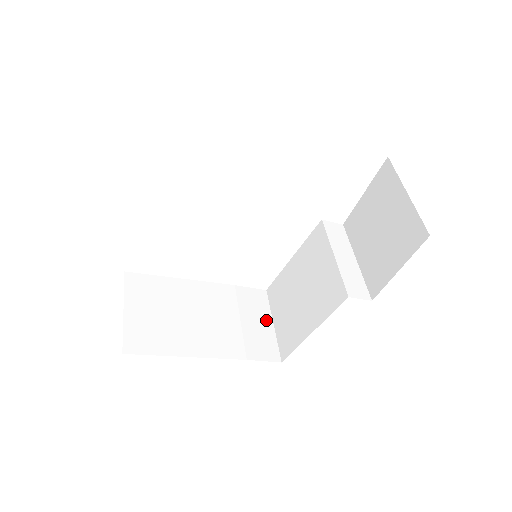
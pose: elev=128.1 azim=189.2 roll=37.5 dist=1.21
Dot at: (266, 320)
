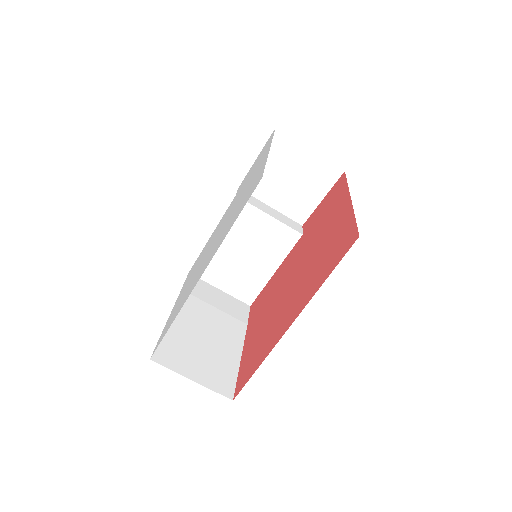
Dot at: (216, 292)
